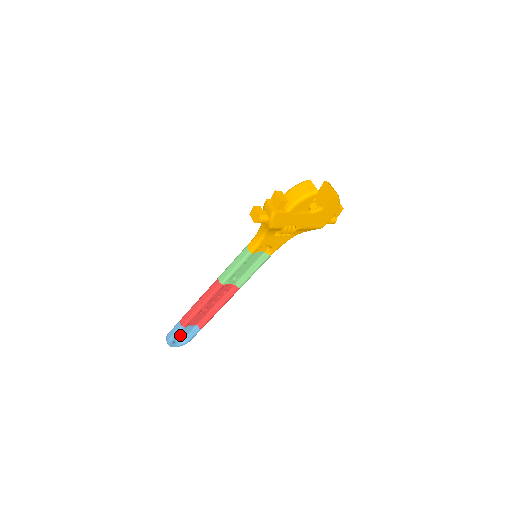
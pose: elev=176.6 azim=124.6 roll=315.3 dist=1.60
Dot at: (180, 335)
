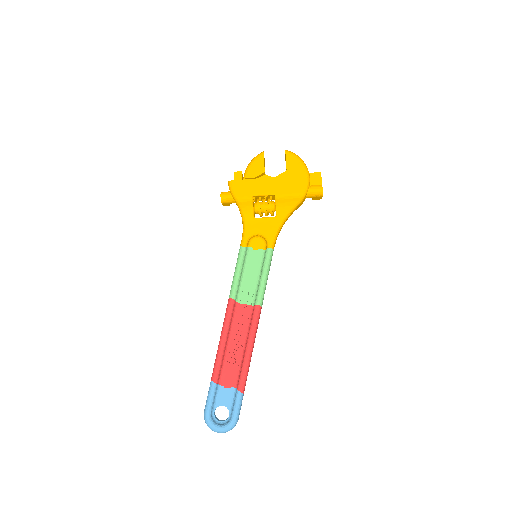
Dot at: occluded
